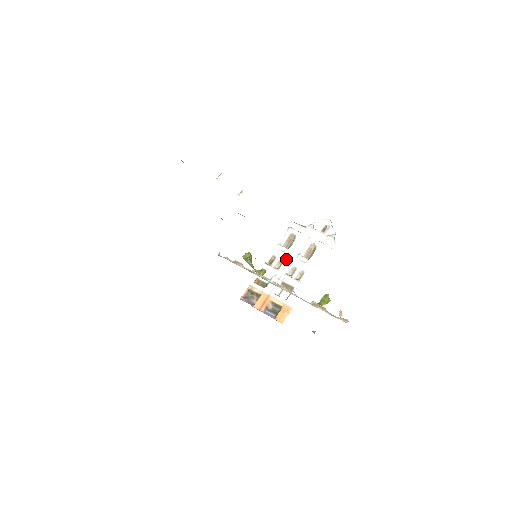
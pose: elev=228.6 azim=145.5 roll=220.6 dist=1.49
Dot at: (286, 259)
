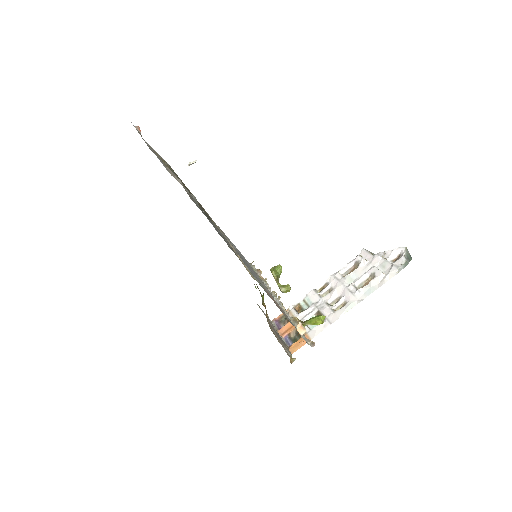
Dot at: (336, 287)
